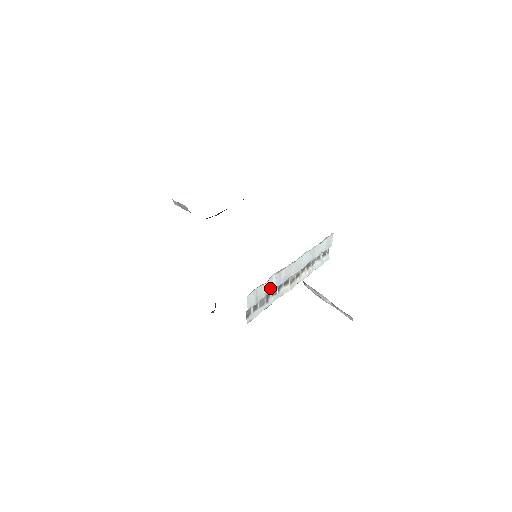
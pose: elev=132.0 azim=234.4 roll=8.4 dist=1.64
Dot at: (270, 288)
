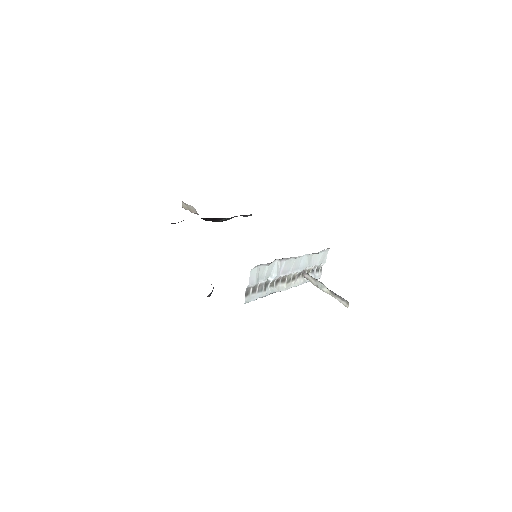
Dot at: (270, 275)
